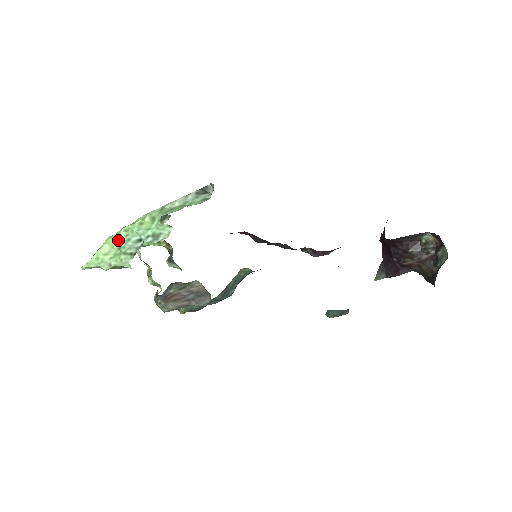
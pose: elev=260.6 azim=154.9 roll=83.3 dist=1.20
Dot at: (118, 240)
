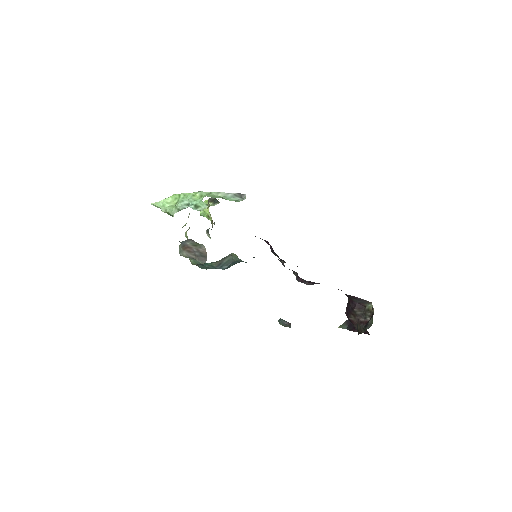
Dot at: (178, 198)
